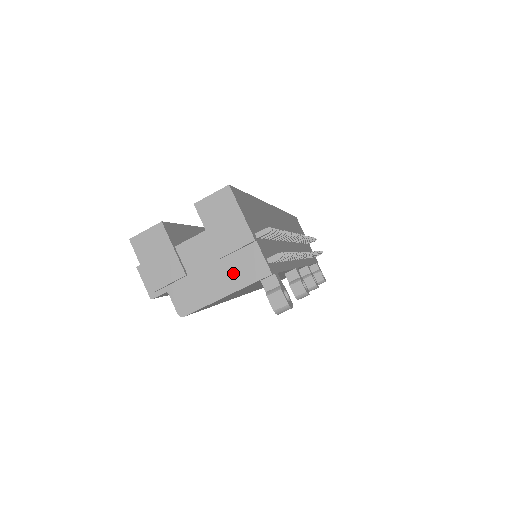
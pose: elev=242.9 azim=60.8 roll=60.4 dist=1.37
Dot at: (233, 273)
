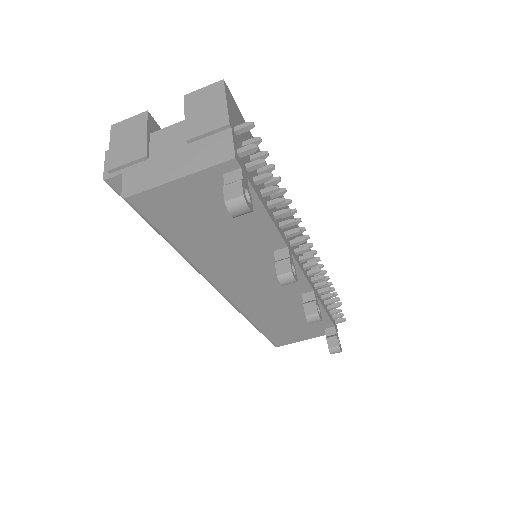
Dot at: (195, 157)
